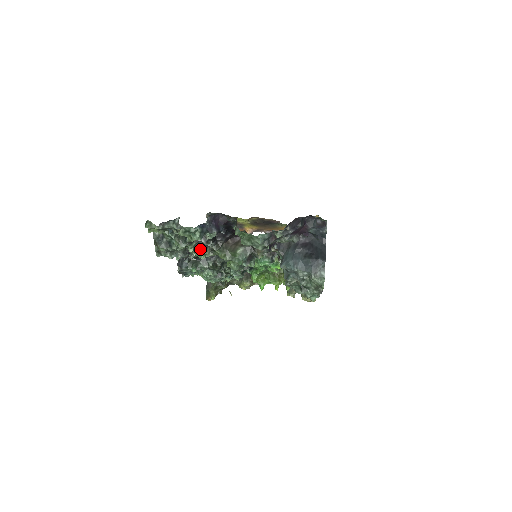
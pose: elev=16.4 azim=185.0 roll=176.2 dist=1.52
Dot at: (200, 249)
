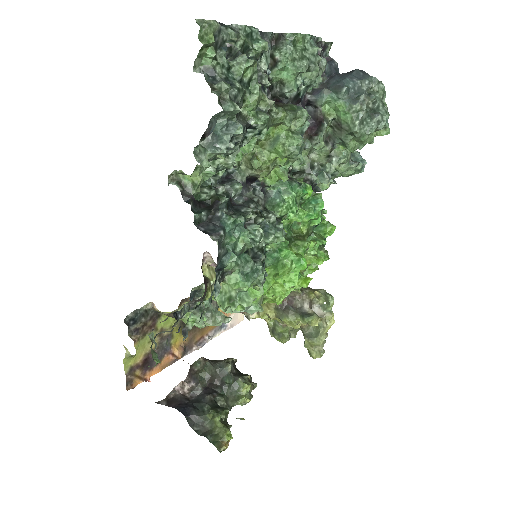
Dot at: (262, 92)
